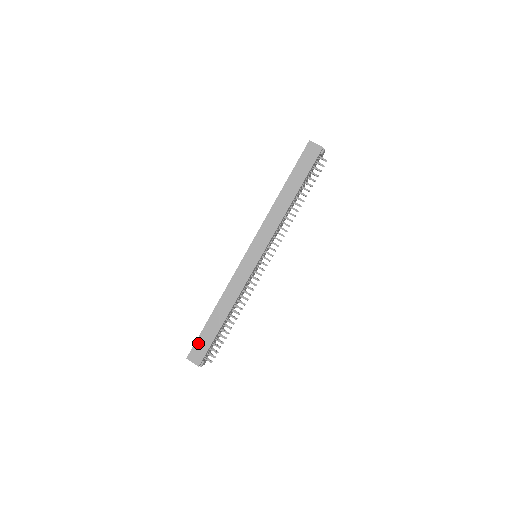
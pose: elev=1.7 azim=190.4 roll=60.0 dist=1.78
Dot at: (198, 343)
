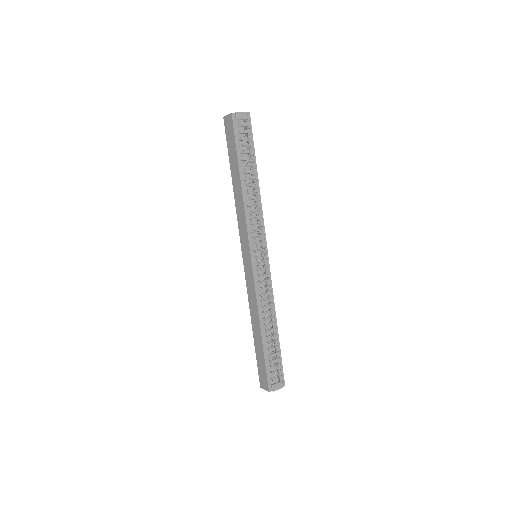
Dot at: (259, 368)
